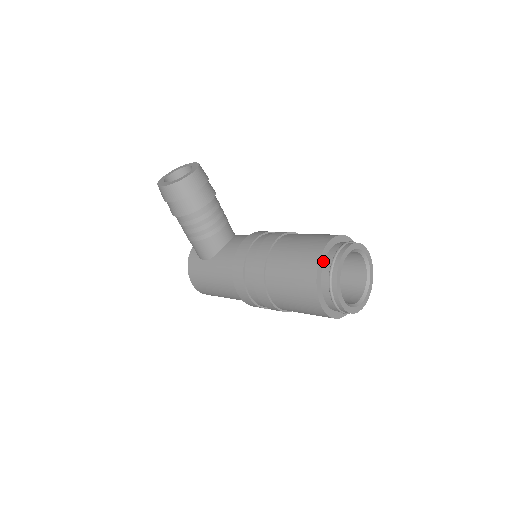
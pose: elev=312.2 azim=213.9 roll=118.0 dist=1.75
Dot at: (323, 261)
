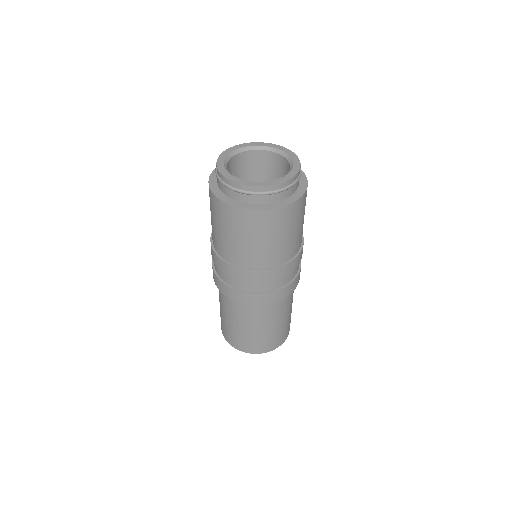
Dot at: occluded
